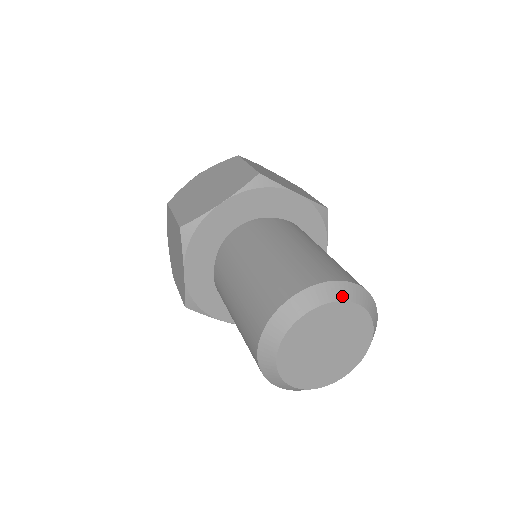
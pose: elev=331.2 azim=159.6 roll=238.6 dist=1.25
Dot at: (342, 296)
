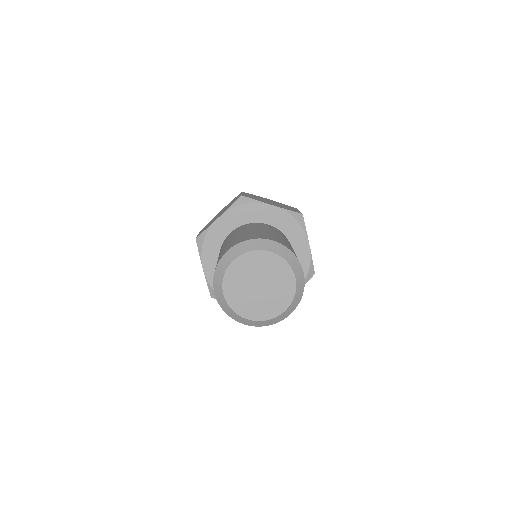
Dot at: (259, 247)
